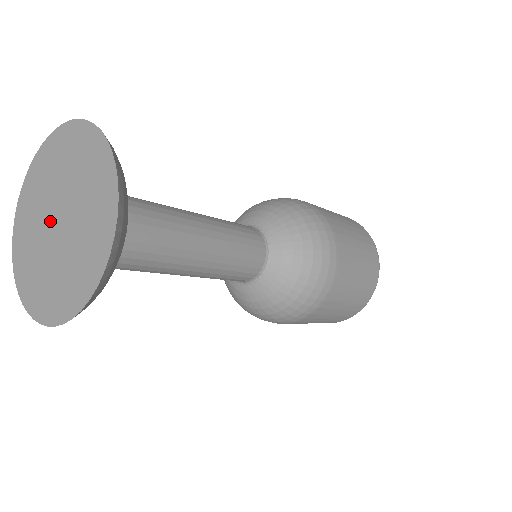
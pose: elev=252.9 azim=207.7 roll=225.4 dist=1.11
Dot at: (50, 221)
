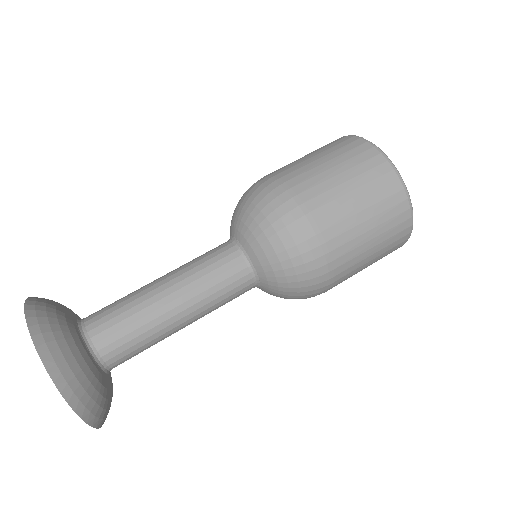
Dot at: occluded
